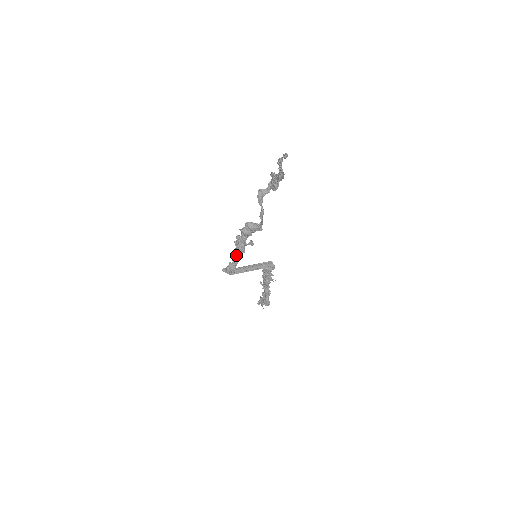
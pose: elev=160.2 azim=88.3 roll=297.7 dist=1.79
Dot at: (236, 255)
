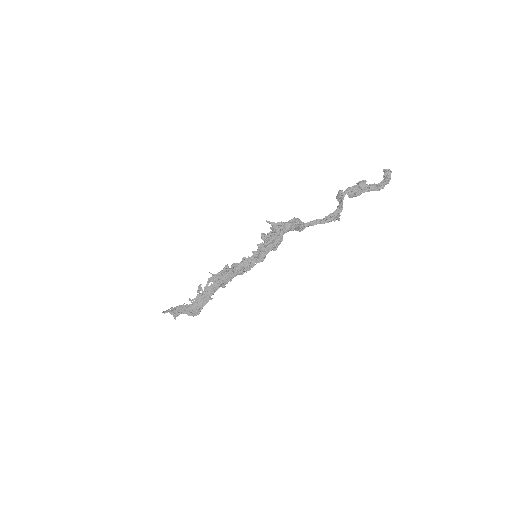
Dot at: (268, 251)
